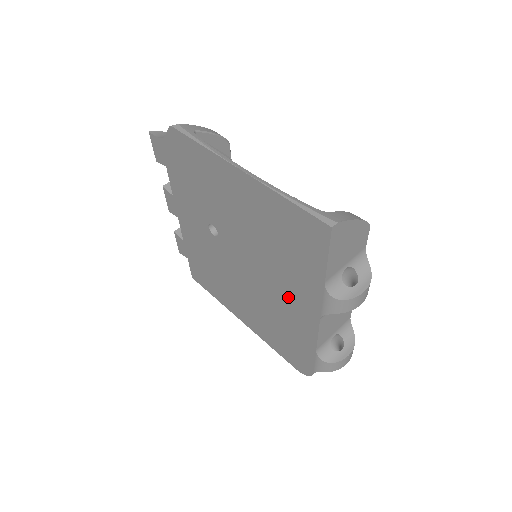
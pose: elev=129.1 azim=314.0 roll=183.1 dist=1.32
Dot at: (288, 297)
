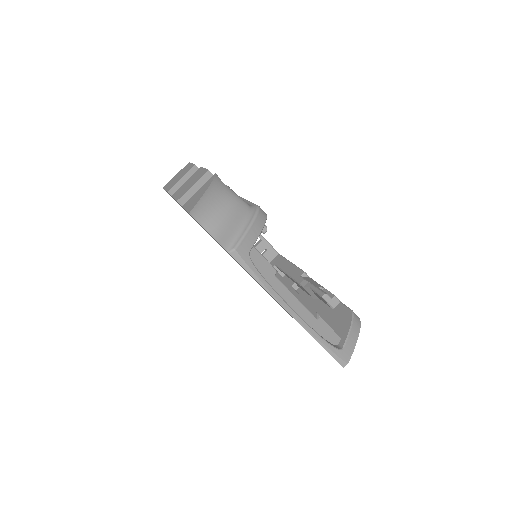
Dot at: occluded
